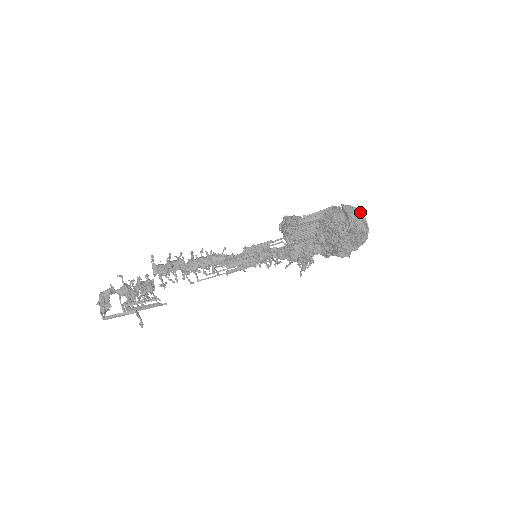
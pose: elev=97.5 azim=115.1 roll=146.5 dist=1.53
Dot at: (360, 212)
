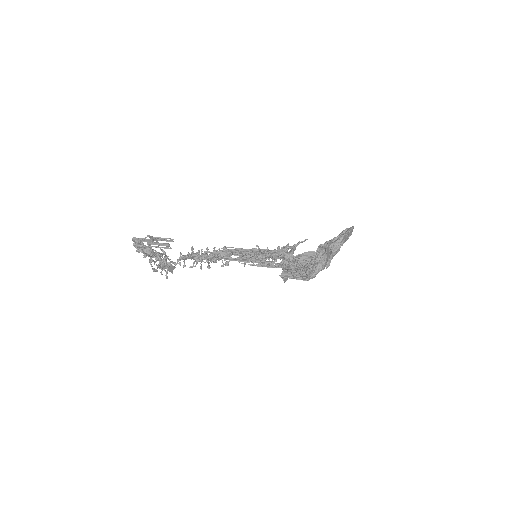
Dot at: (352, 231)
